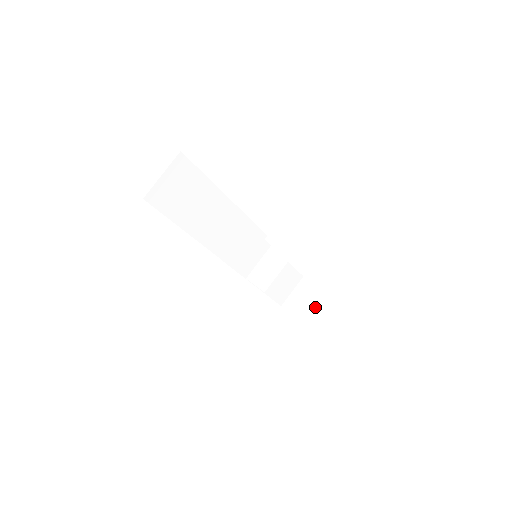
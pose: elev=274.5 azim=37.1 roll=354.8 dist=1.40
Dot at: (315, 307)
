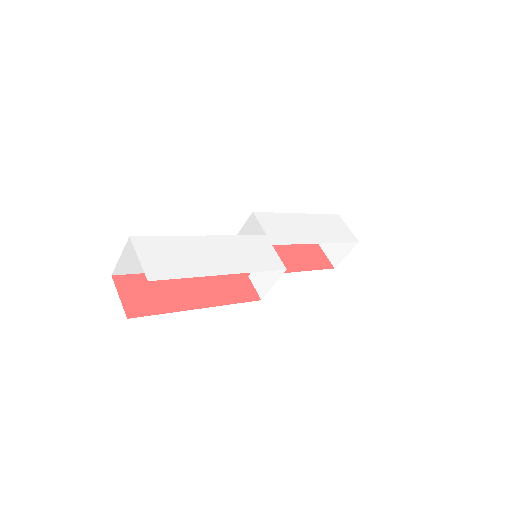
Dot at: (345, 255)
